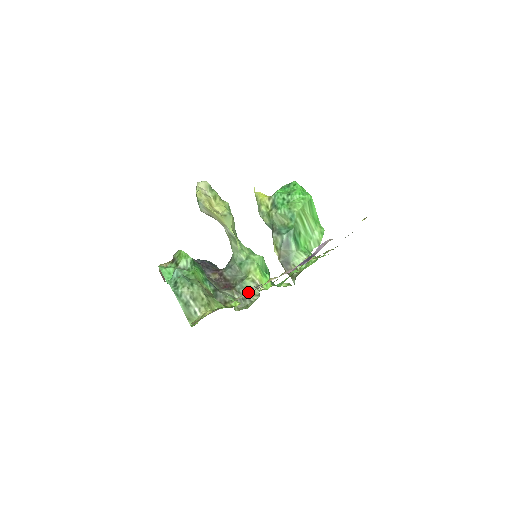
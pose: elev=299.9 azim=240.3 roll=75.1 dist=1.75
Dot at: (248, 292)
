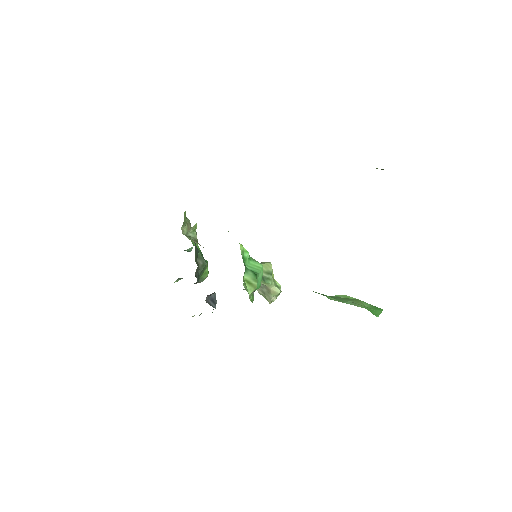
Dot at: occluded
